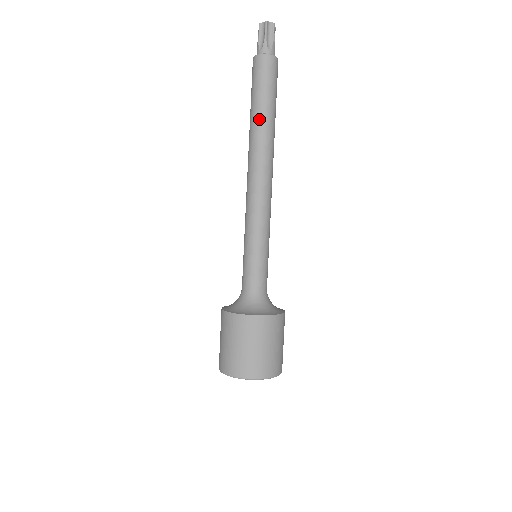
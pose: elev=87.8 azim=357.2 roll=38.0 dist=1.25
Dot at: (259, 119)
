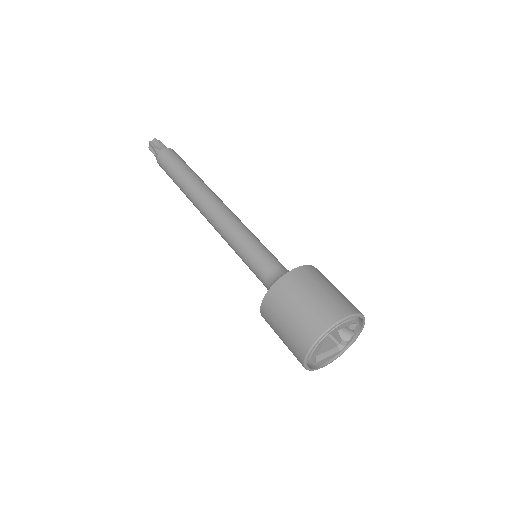
Dot at: (181, 182)
